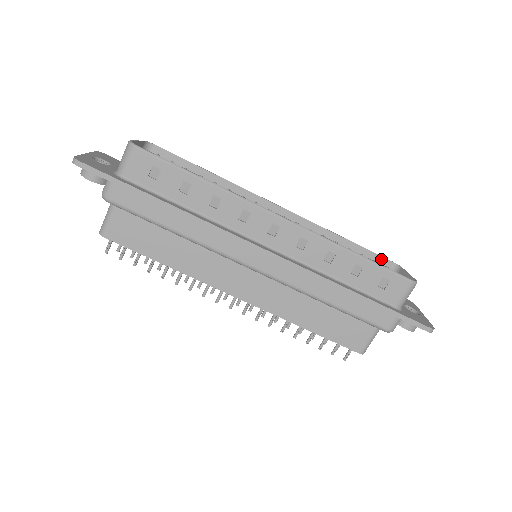
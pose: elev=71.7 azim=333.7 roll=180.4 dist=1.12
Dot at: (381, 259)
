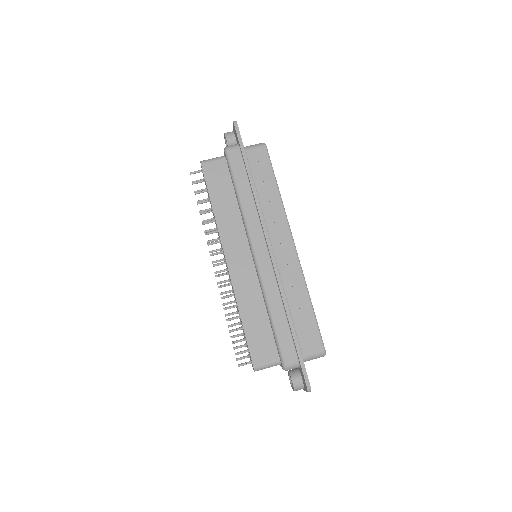
Dot at: occluded
